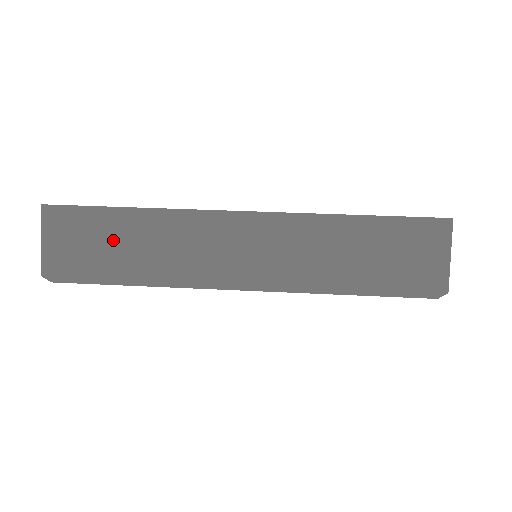
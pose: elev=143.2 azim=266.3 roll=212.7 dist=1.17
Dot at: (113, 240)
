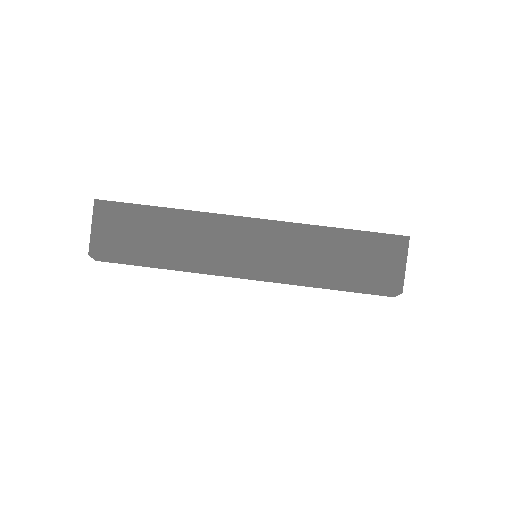
Dot at: (148, 231)
